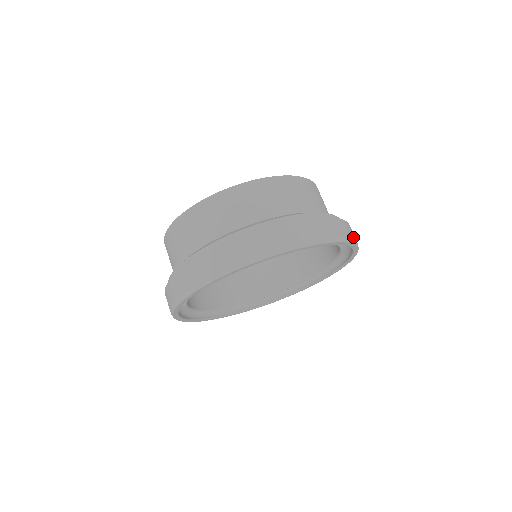
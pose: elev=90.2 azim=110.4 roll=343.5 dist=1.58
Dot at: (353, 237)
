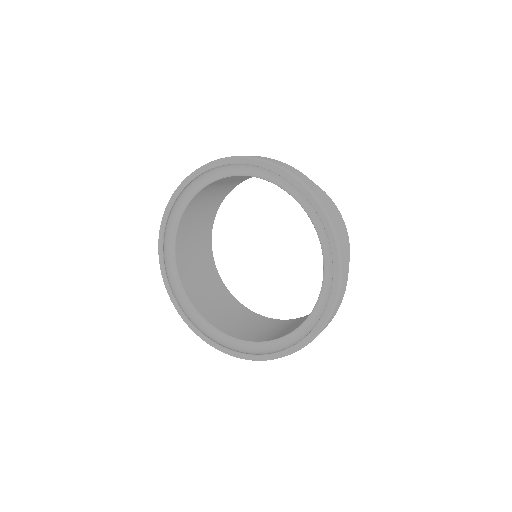
Dot at: (342, 283)
